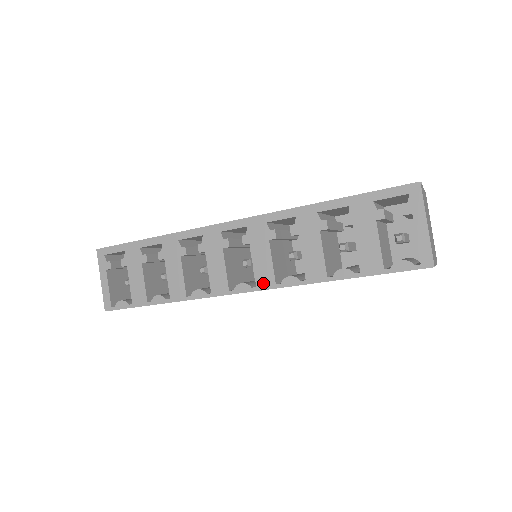
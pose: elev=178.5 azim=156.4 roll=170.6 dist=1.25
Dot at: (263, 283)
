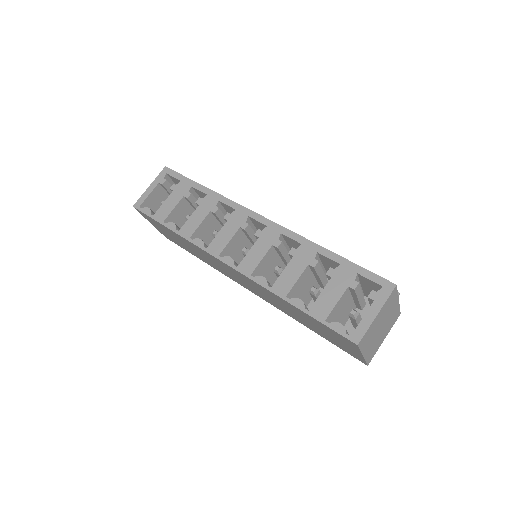
Dot at: (244, 268)
